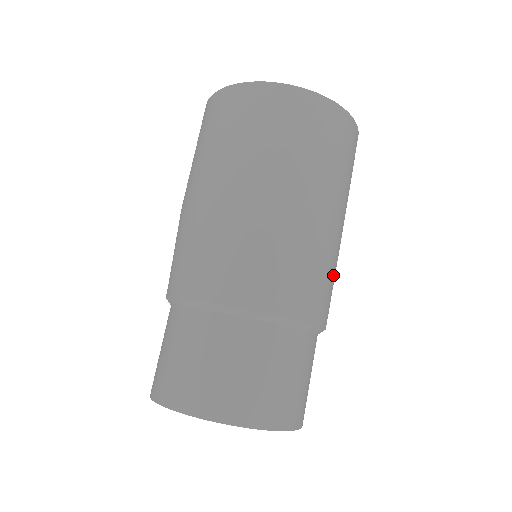
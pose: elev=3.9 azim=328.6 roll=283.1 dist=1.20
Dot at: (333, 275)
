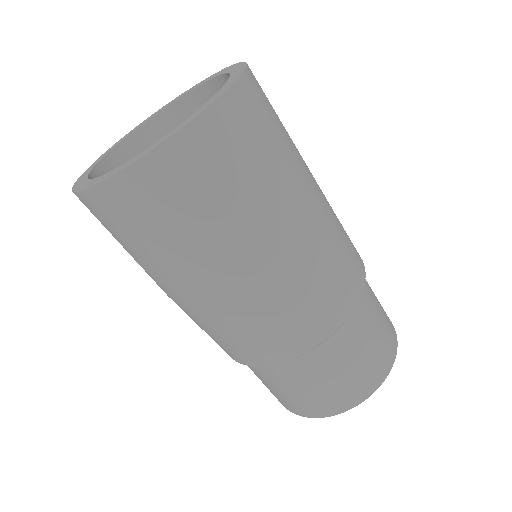
Dot at: (305, 290)
